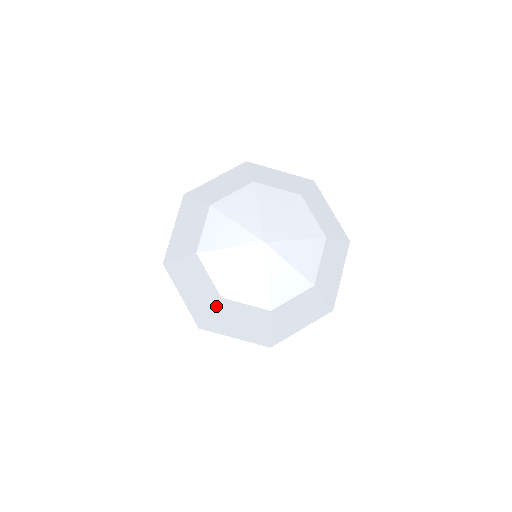
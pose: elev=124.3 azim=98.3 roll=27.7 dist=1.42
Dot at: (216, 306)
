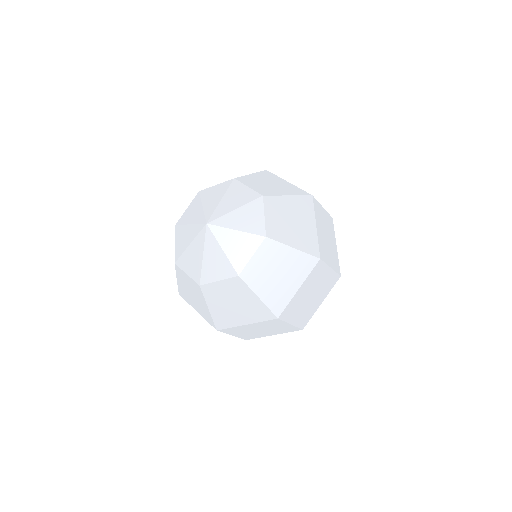
Dot at: (176, 272)
